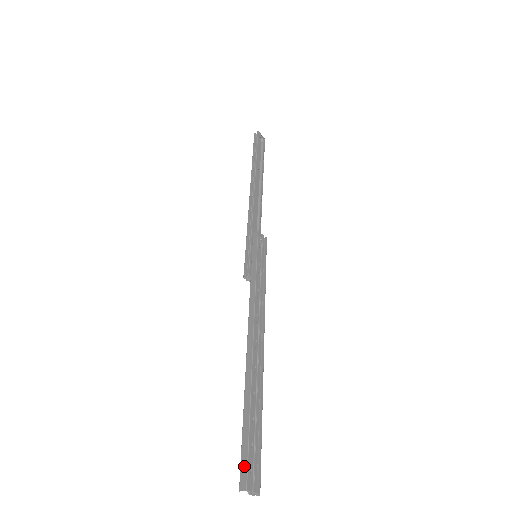
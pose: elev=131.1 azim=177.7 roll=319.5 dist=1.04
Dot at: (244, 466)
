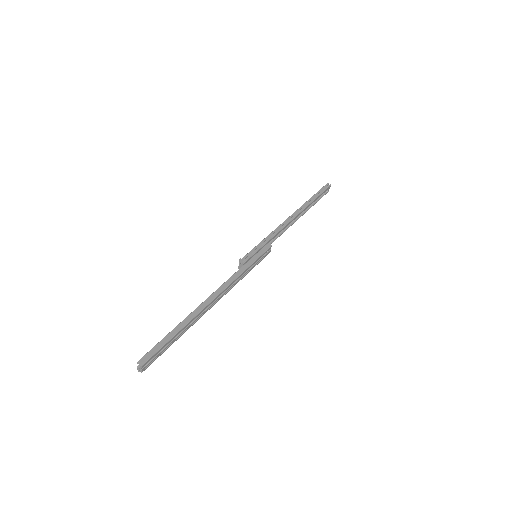
Dot at: (150, 354)
